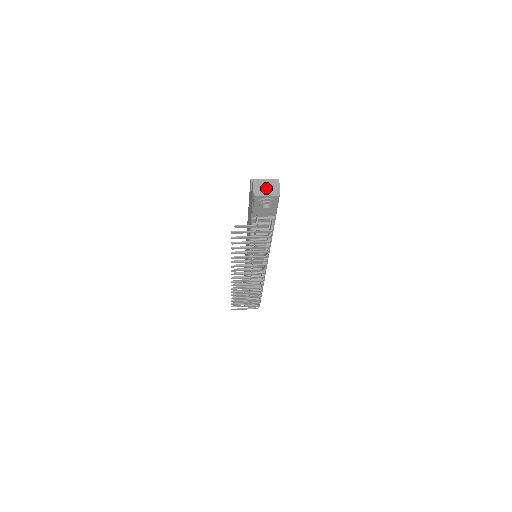
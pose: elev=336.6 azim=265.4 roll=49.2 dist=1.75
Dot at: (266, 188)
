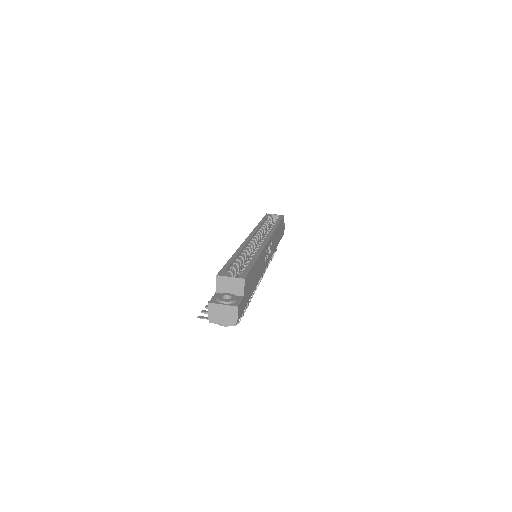
Dot at: (222, 315)
